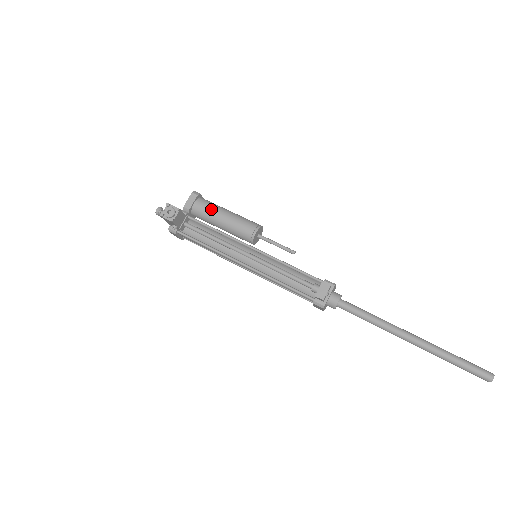
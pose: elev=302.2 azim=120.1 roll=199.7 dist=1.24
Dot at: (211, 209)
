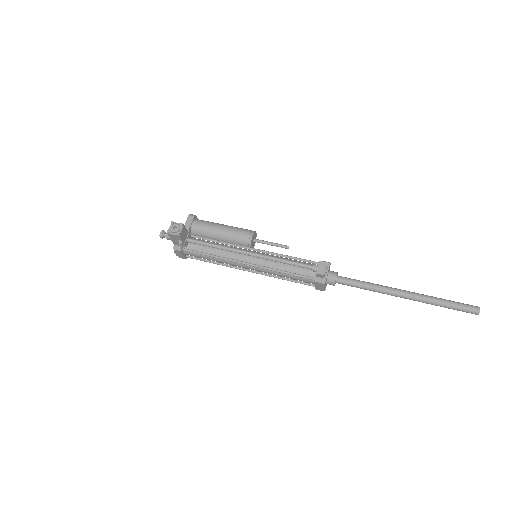
Dot at: (208, 225)
